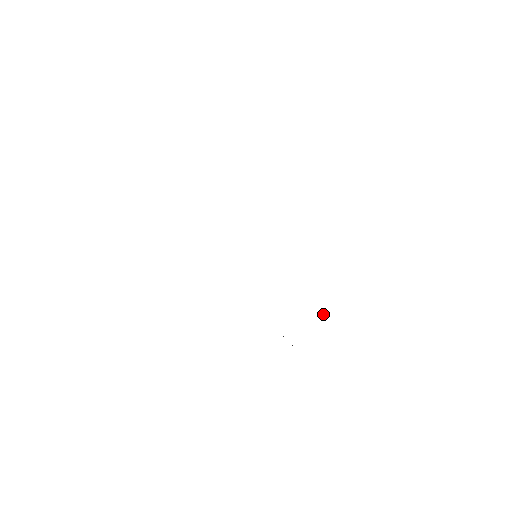
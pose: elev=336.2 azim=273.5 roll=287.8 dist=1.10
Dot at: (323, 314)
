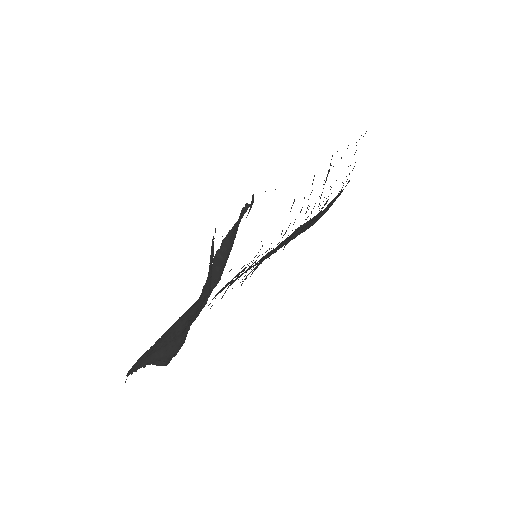
Dot at: (268, 255)
